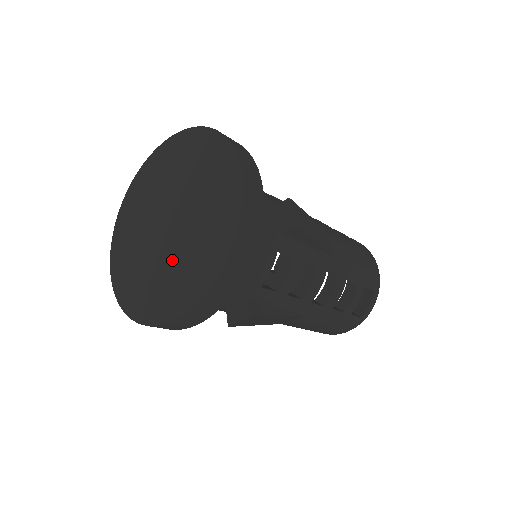
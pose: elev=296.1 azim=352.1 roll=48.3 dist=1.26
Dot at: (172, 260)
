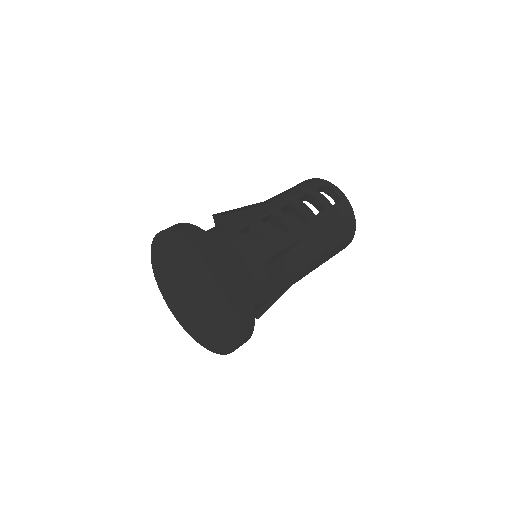
Dot at: (203, 320)
